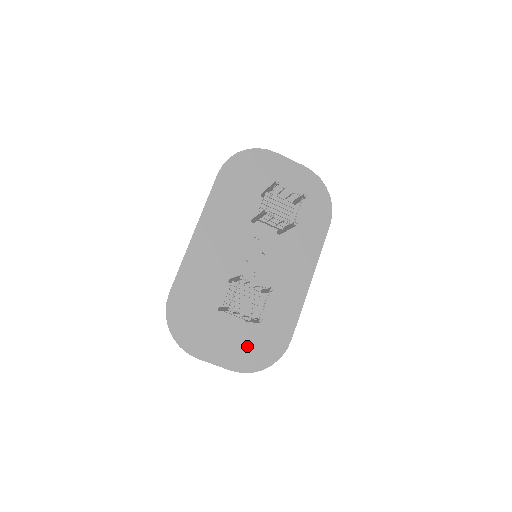
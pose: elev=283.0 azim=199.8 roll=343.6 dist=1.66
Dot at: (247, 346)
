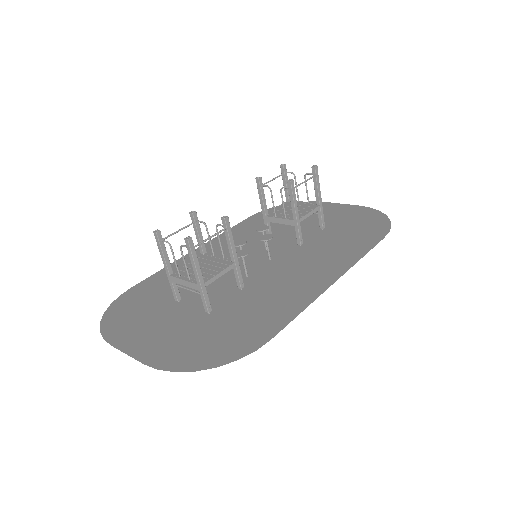
Dot at: (191, 340)
